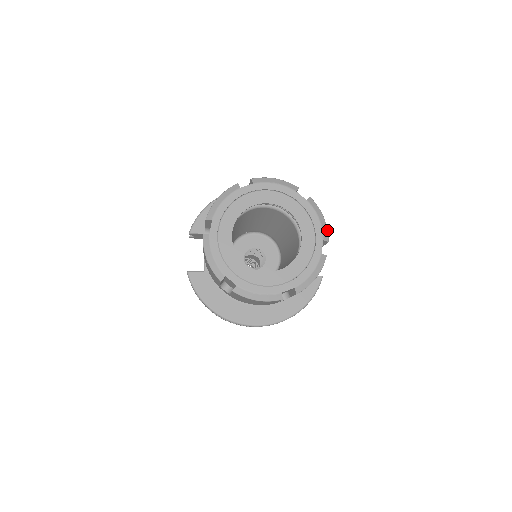
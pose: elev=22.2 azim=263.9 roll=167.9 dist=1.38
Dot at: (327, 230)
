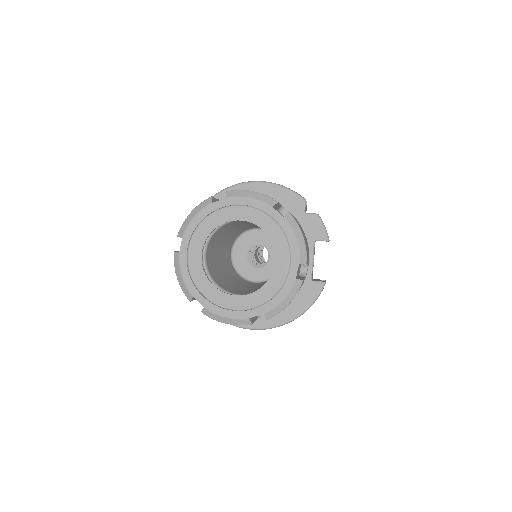
Dot at: (306, 251)
